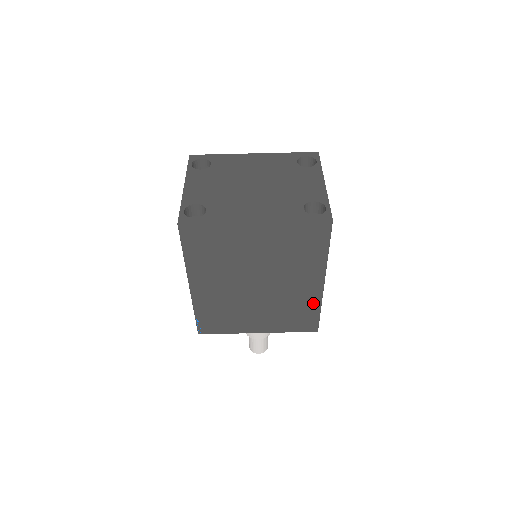
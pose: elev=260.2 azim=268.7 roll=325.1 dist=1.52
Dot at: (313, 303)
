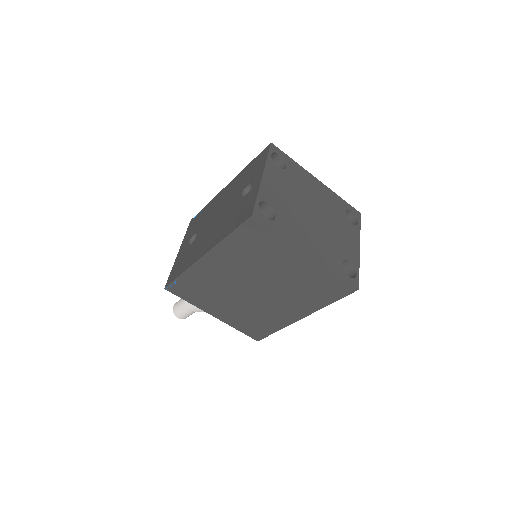
Dot at: (279, 324)
